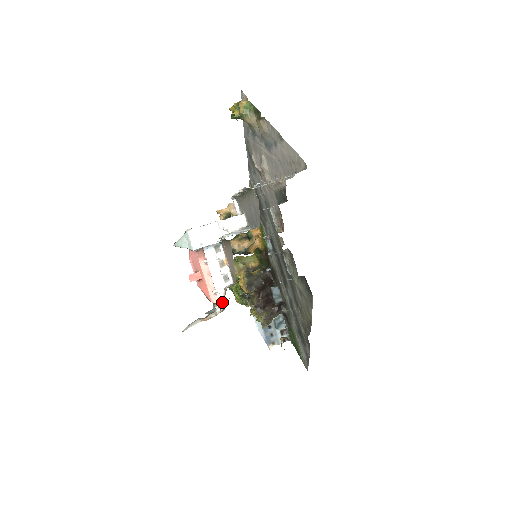
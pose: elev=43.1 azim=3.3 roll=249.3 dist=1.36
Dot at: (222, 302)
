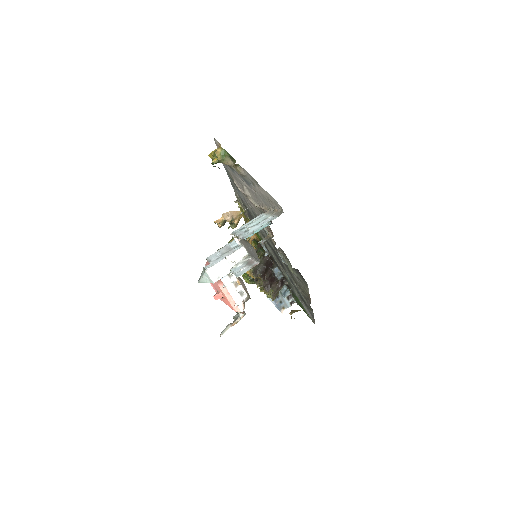
Dot at: (243, 310)
